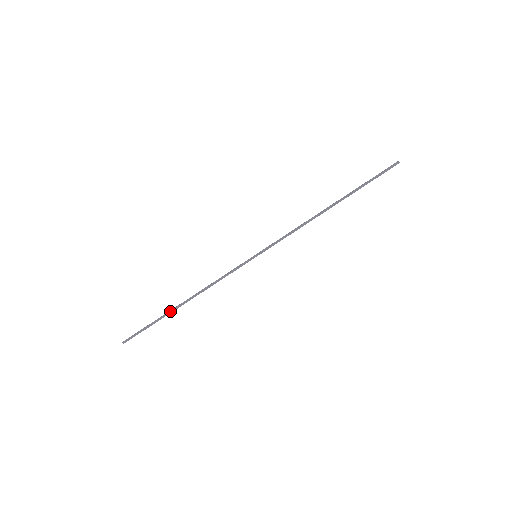
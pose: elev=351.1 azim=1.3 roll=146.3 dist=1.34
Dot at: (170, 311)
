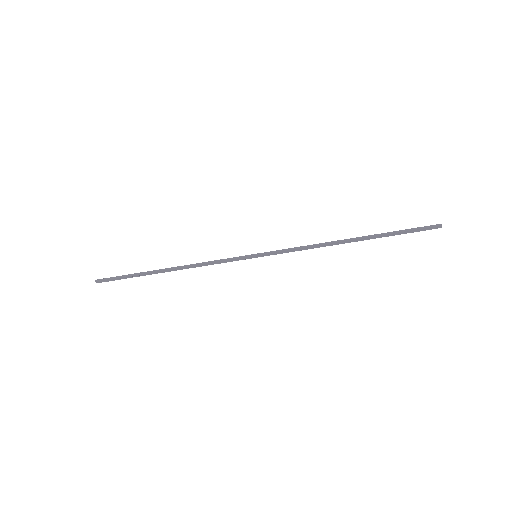
Dot at: (152, 271)
